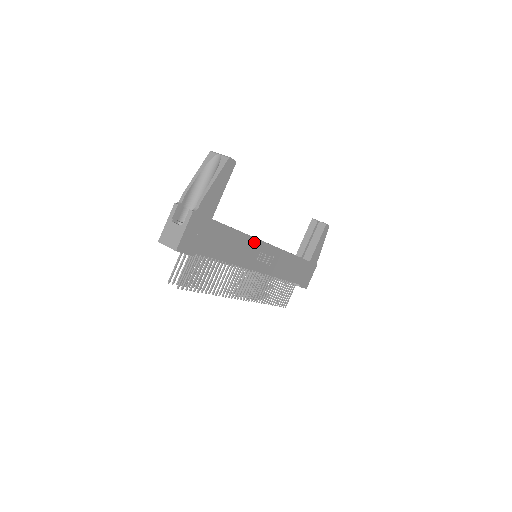
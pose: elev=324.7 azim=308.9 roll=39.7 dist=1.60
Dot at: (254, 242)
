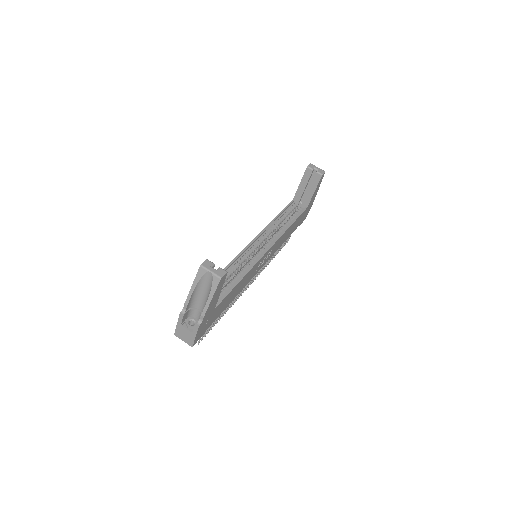
Dot at: (253, 268)
